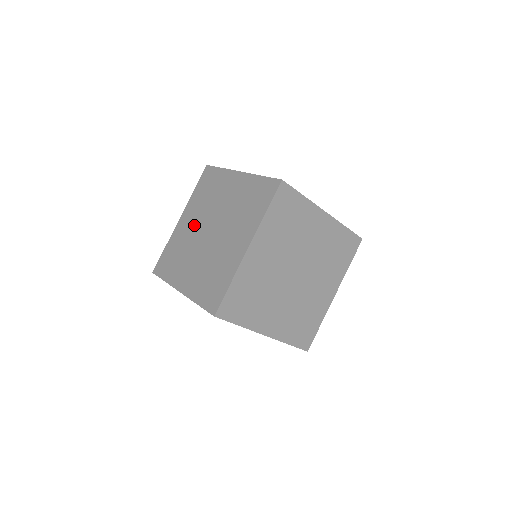
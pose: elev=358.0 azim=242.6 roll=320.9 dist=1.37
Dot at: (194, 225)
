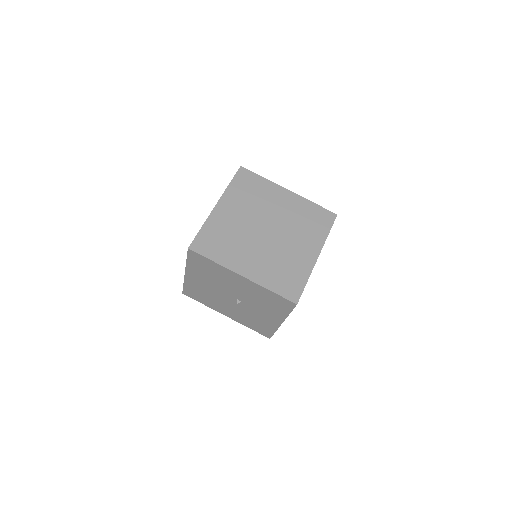
Dot at: occluded
